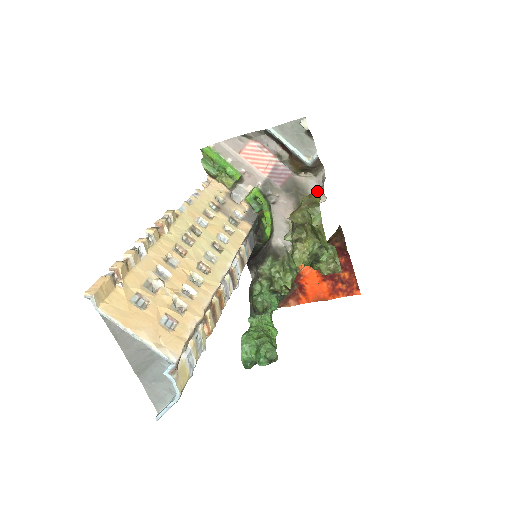
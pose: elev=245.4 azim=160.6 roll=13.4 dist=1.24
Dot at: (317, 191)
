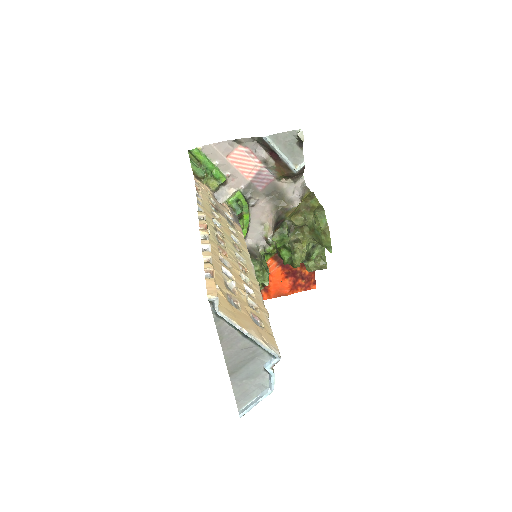
Dot at: (311, 197)
